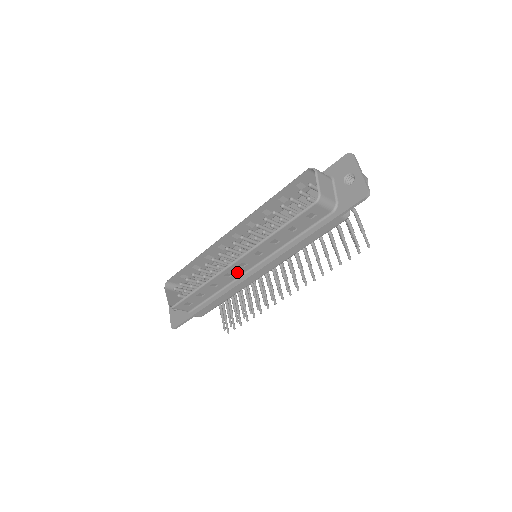
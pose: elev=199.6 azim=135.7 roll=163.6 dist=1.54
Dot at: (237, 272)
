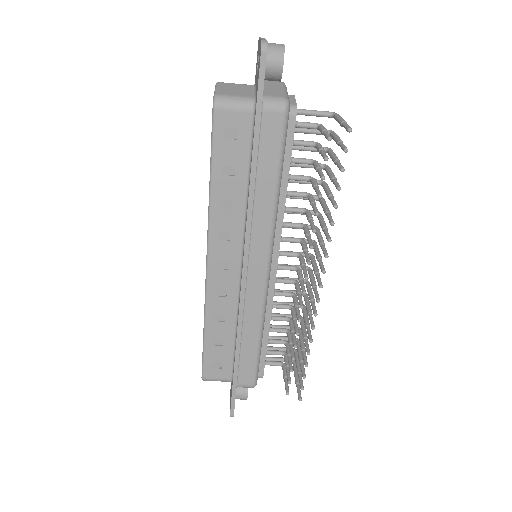
Dot at: (228, 283)
